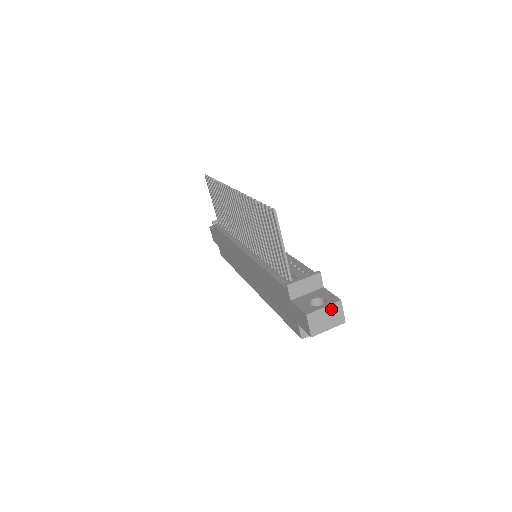
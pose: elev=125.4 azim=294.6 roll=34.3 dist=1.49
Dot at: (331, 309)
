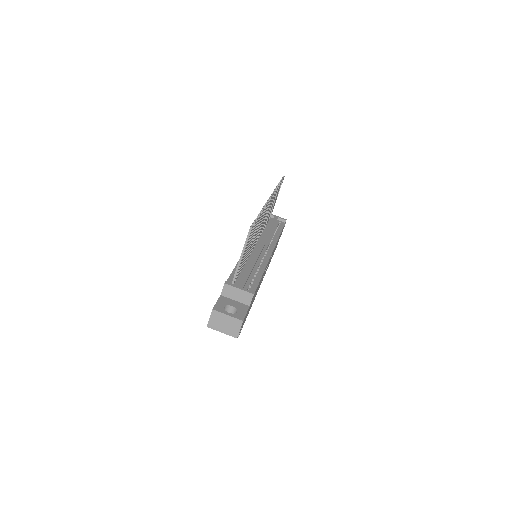
Dot at: (232, 321)
